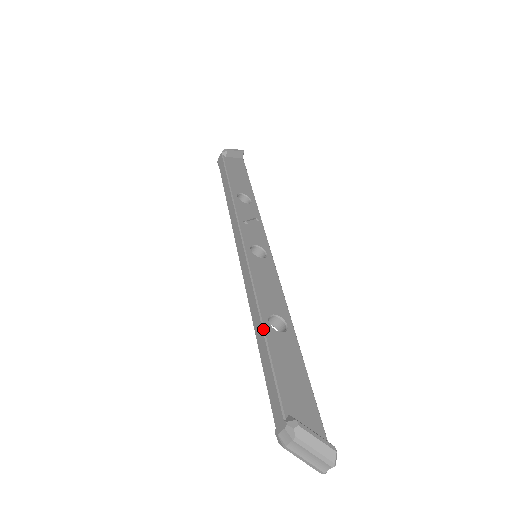
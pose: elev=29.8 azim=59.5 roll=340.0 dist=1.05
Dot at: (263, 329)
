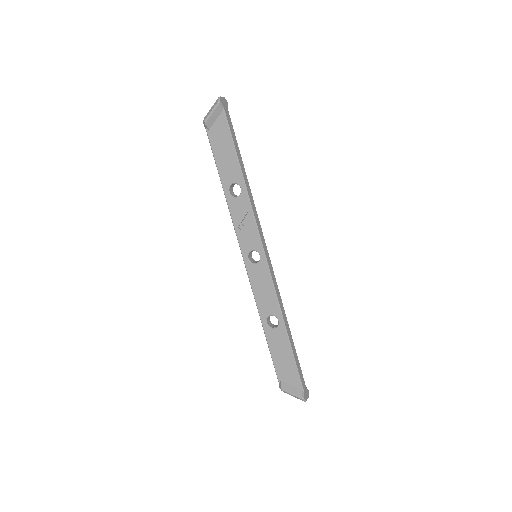
Dot at: occluded
